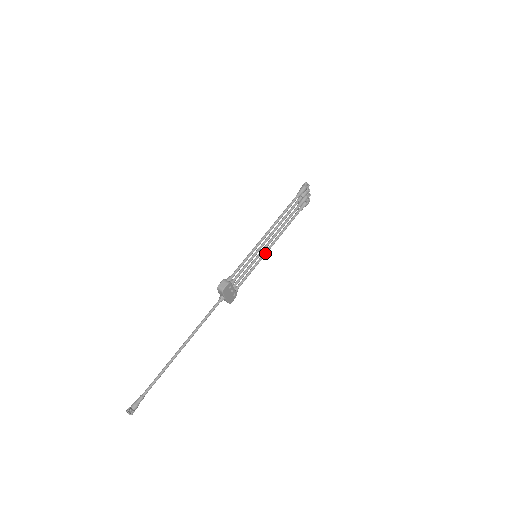
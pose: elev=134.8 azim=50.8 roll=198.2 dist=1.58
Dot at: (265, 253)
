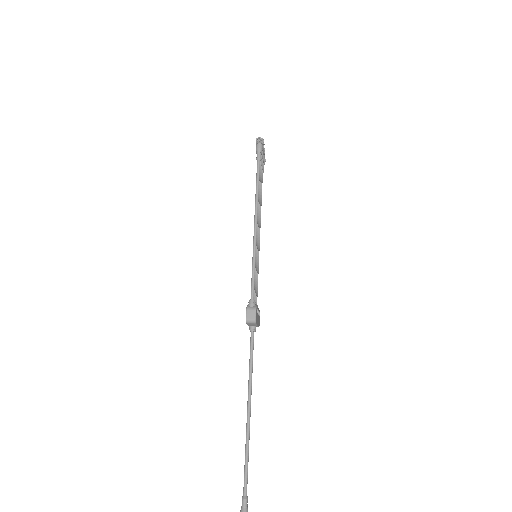
Dot at: occluded
